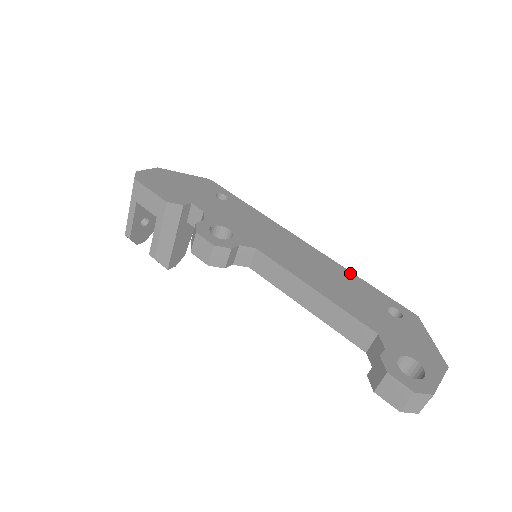
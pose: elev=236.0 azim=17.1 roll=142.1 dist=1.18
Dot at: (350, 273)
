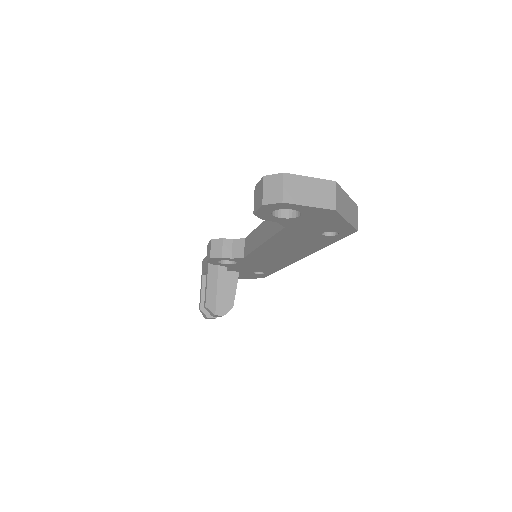
Dot at: occluded
